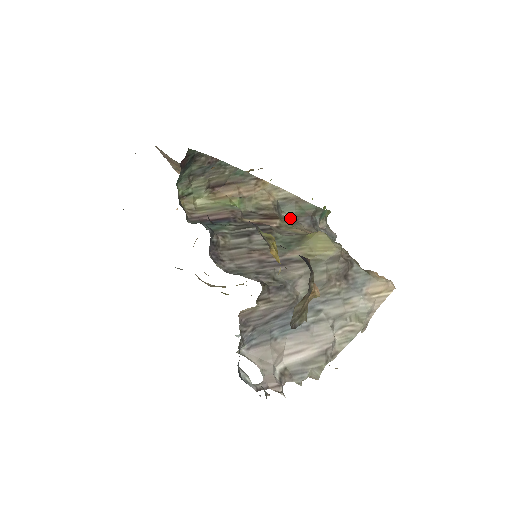
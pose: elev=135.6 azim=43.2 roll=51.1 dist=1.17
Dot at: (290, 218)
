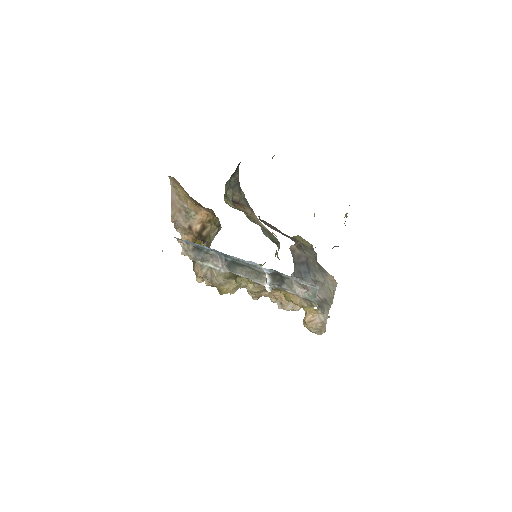
Dot at: (269, 238)
